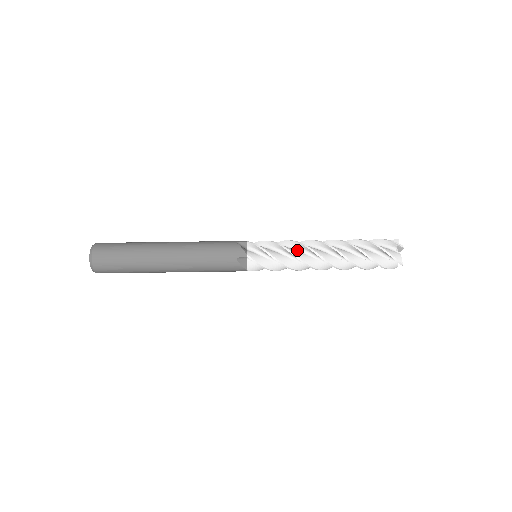
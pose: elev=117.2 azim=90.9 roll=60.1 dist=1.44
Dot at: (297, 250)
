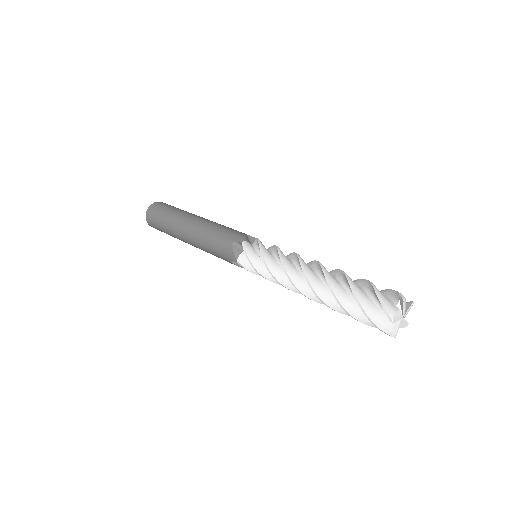
Dot at: (291, 261)
